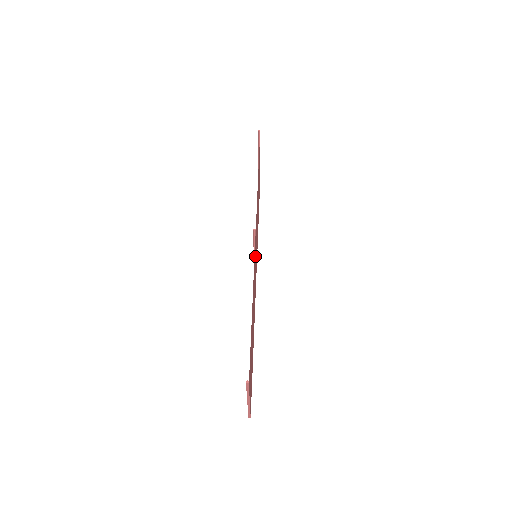
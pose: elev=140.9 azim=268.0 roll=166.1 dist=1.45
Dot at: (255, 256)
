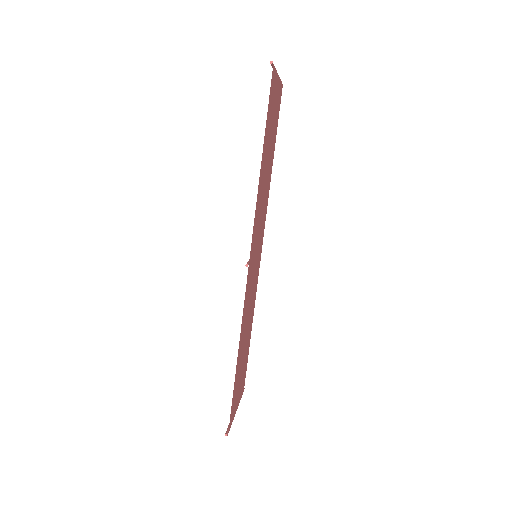
Dot at: (251, 273)
